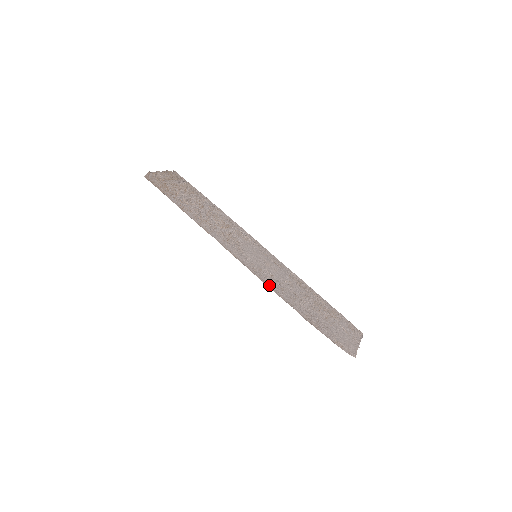
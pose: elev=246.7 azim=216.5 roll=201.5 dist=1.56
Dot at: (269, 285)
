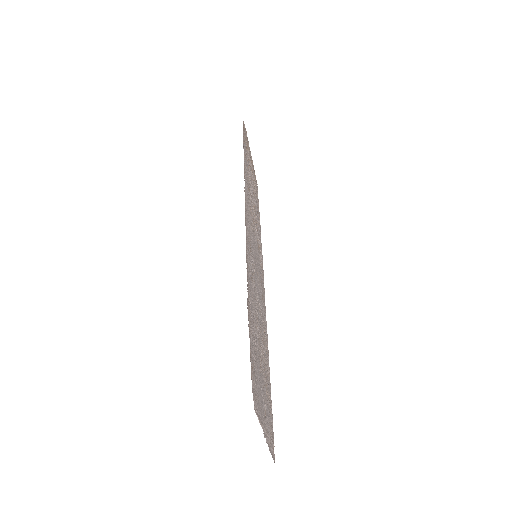
Dot at: (247, 251)
